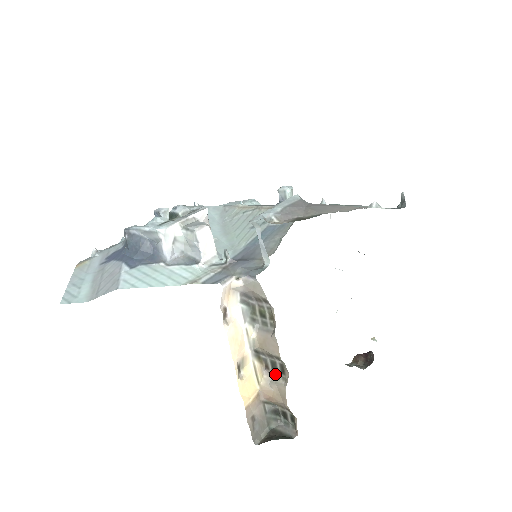
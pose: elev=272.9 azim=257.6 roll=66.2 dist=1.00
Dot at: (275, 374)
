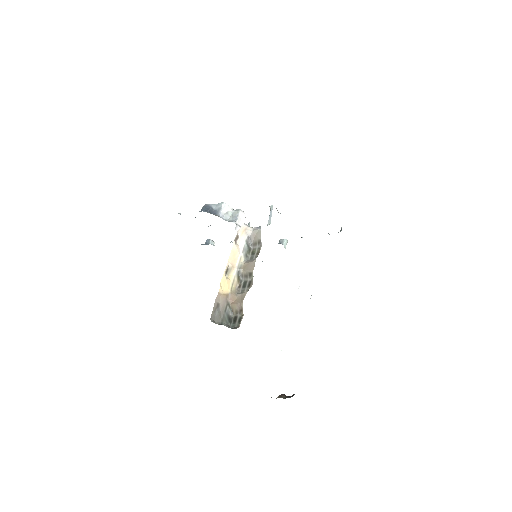
Dot at: (243, 290)
